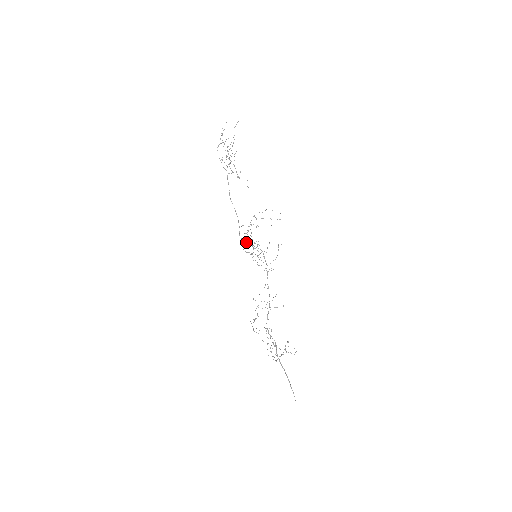
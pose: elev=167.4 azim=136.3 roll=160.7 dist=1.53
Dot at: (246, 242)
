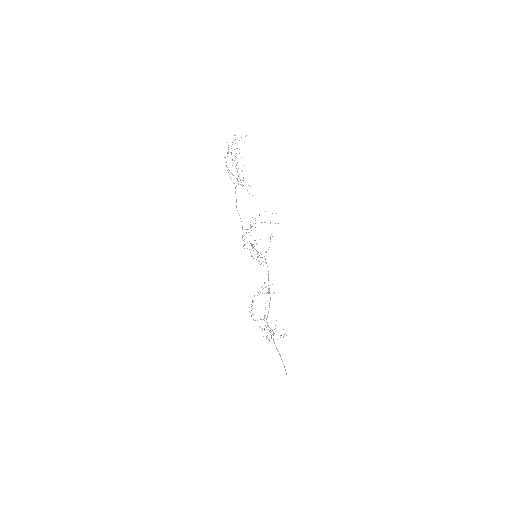
Dot at: occluded
